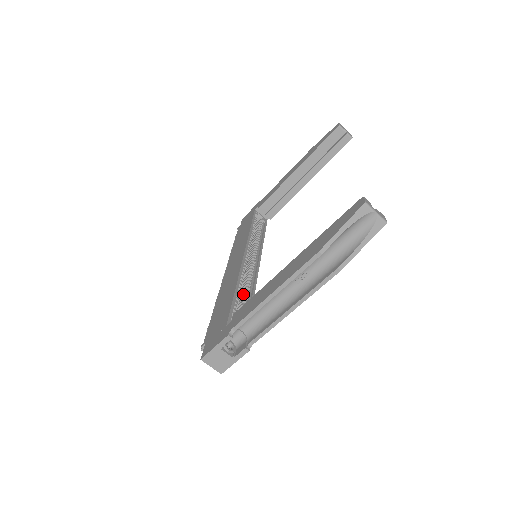
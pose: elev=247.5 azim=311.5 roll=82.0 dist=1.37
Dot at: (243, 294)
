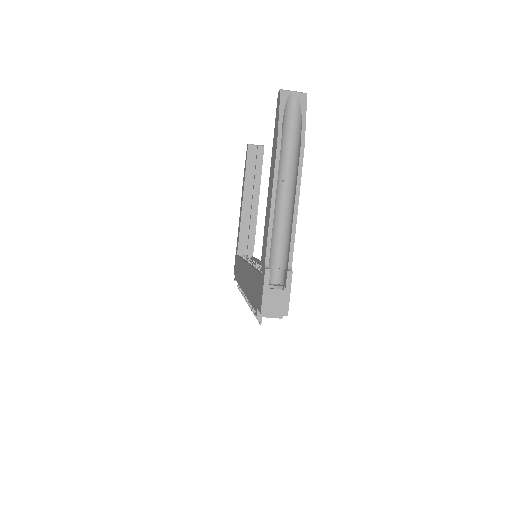
Dot at: occluded
